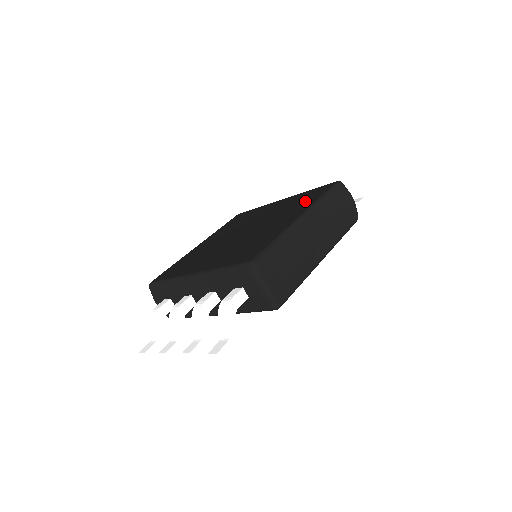
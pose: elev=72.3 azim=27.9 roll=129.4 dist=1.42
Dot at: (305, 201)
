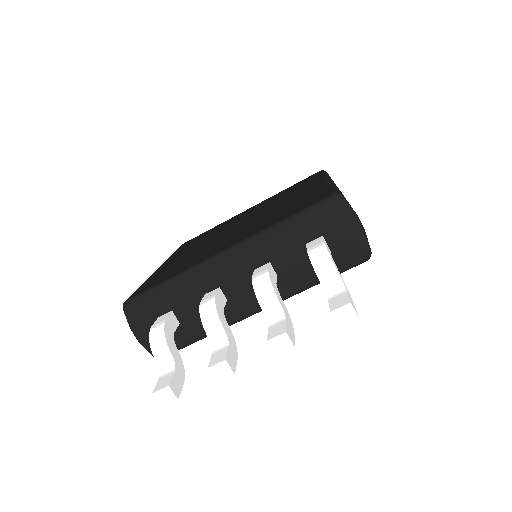
Dot at: (303, 184)
